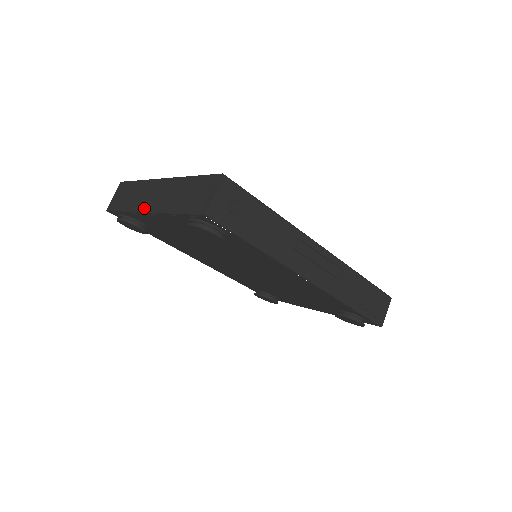
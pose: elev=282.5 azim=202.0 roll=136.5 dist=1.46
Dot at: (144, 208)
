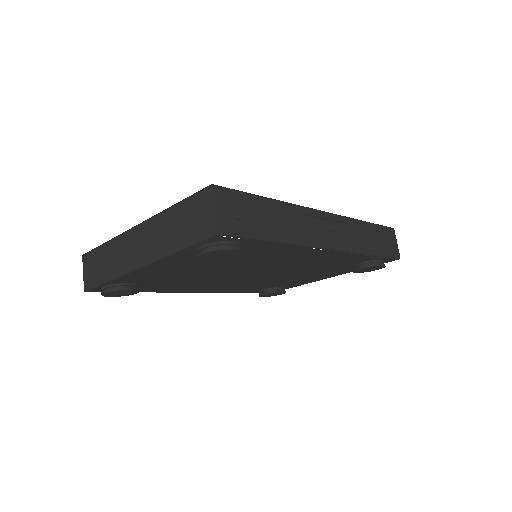
Dot at: (133, 265)
